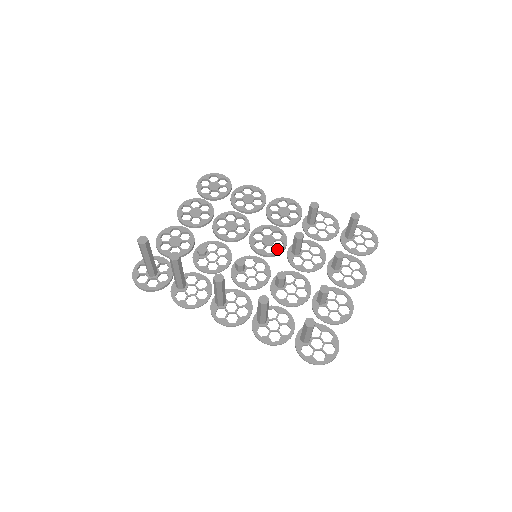
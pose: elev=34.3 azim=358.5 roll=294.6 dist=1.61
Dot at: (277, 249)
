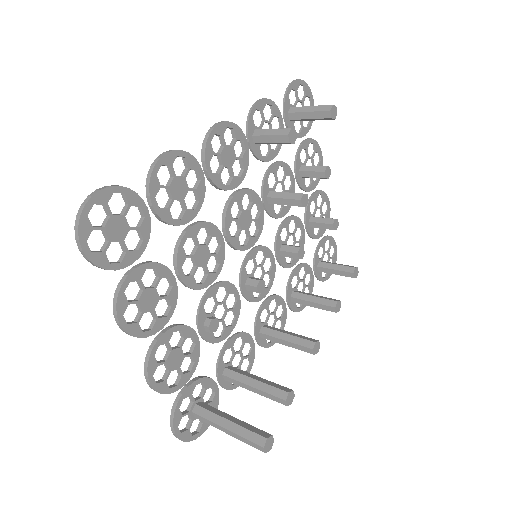
Dot at: (260, 220)
